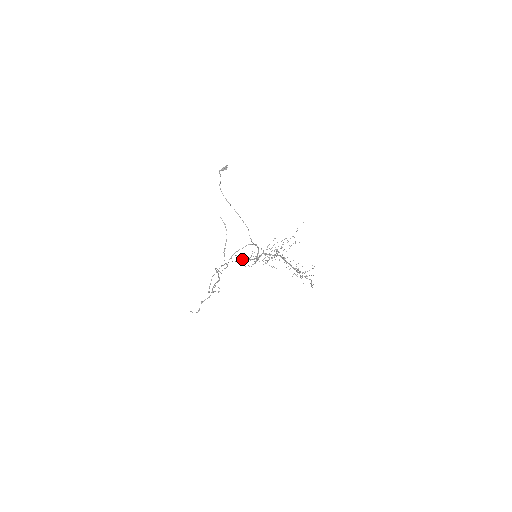
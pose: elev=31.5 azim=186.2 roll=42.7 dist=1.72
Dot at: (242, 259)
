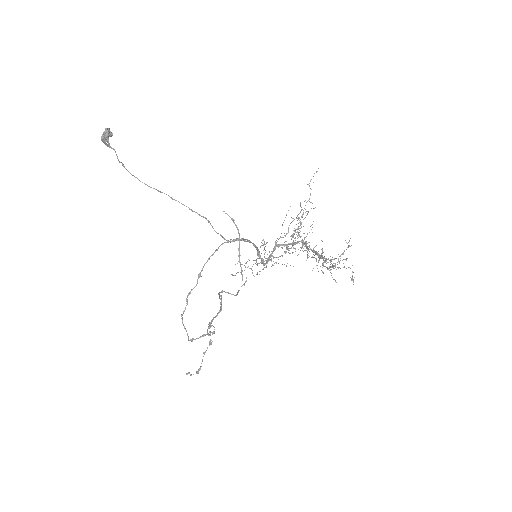
Dot at: occluded
